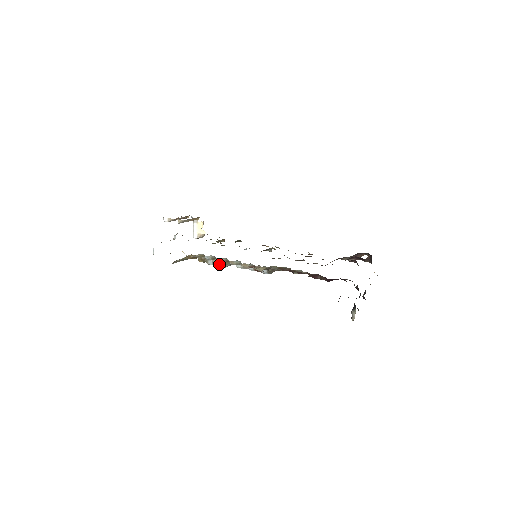
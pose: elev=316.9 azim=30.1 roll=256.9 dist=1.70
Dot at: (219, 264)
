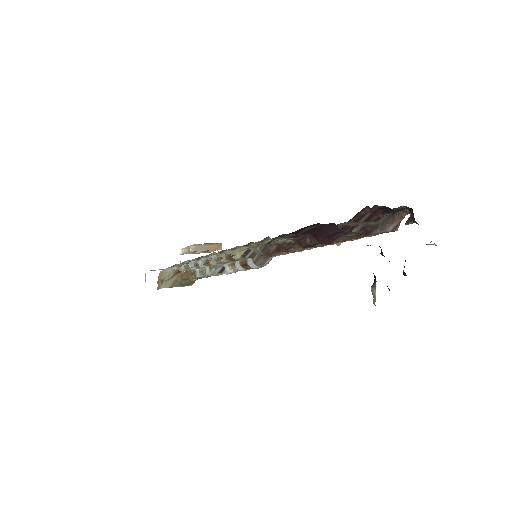
Dot at: (205, 272)
